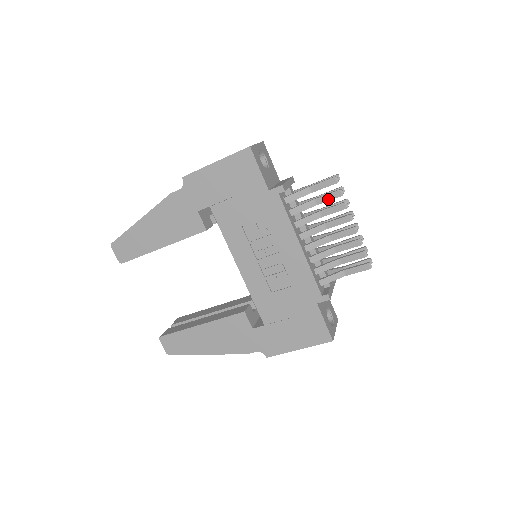
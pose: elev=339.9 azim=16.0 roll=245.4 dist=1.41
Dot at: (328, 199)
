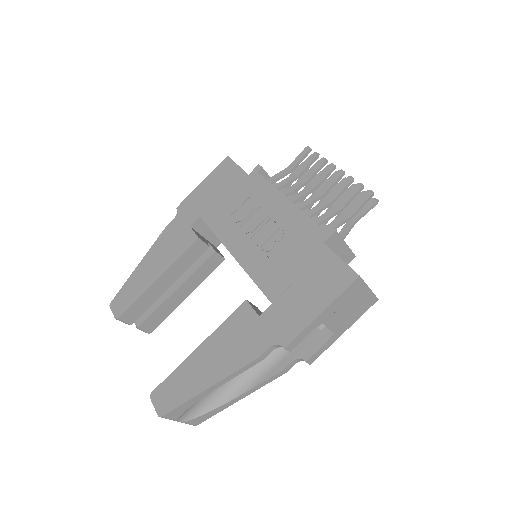
Dot at: (307, 165)
